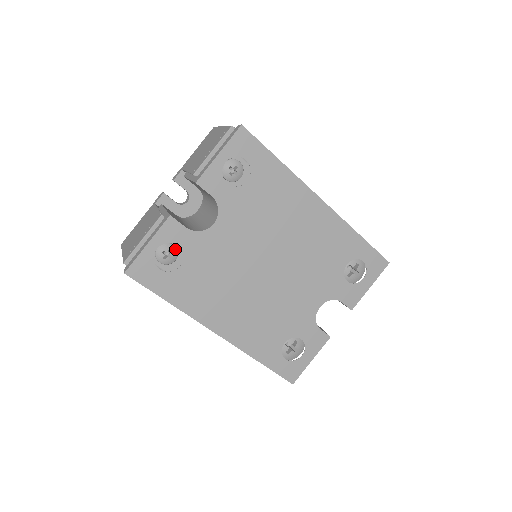
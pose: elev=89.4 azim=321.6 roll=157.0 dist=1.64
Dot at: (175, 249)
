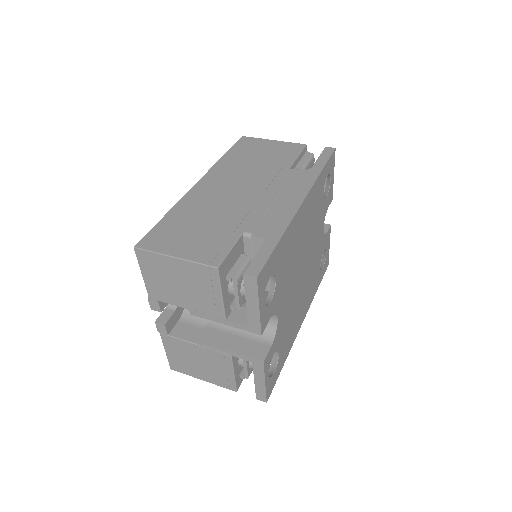
Dot at: occluded
